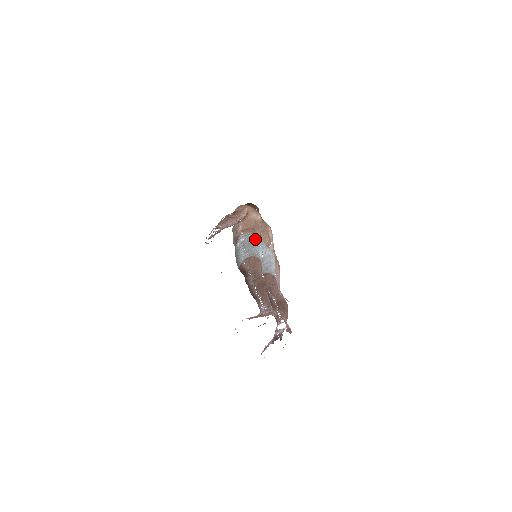
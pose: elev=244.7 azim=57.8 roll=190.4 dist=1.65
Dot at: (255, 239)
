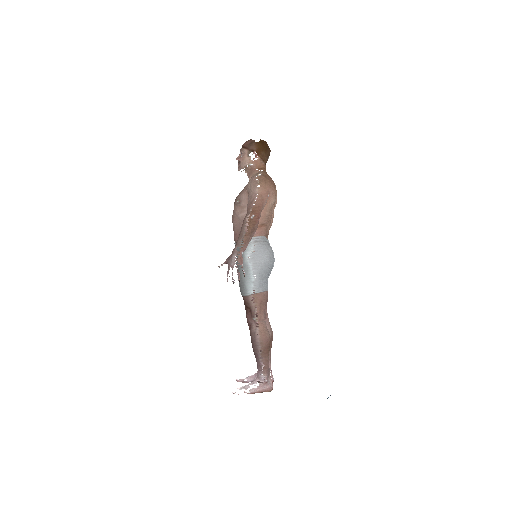
Dot at: (268, 258)
